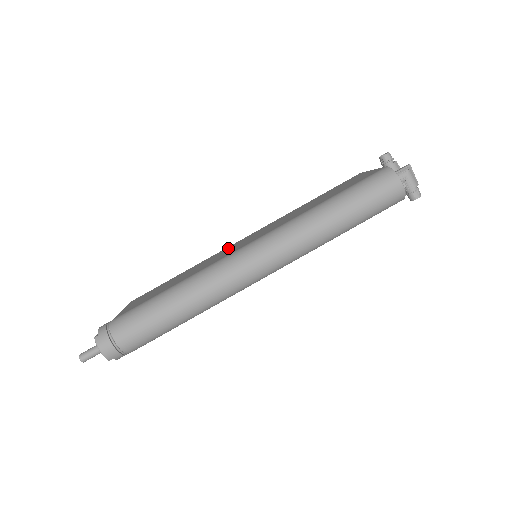
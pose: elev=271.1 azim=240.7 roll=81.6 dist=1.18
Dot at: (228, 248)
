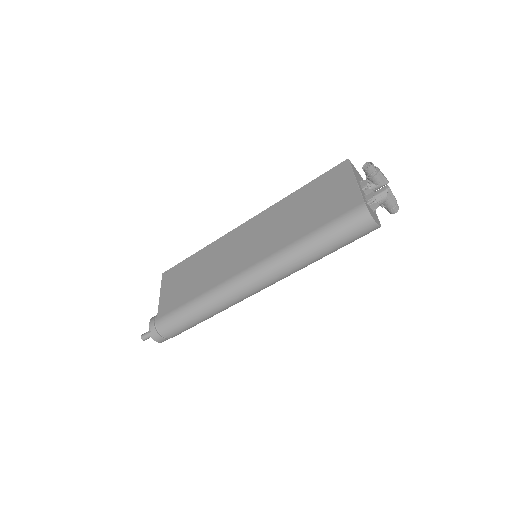
Dot at: (232, 240)
